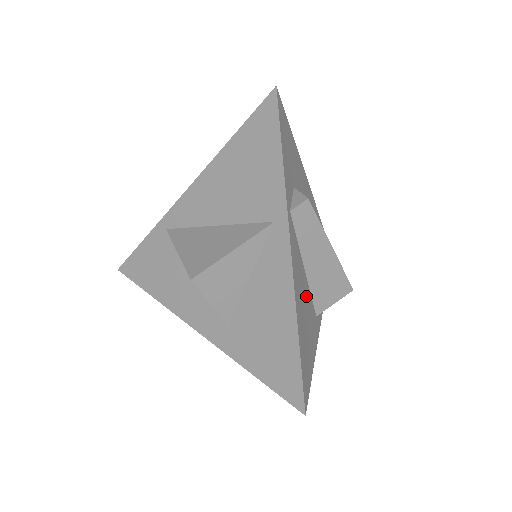
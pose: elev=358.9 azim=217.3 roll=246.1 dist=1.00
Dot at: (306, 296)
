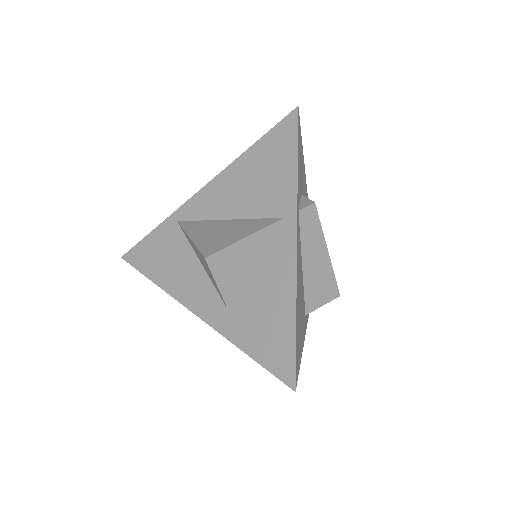
Dot at: (301, 291)
